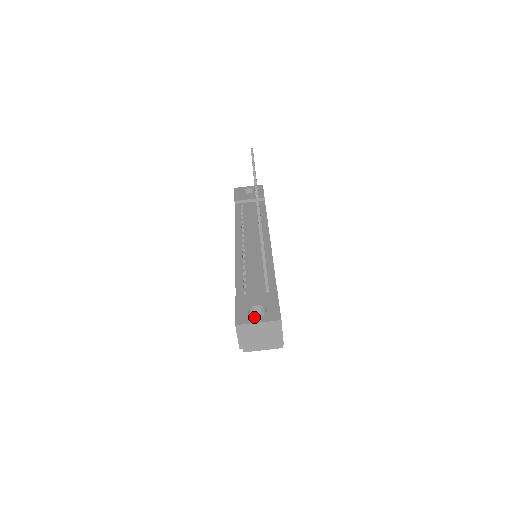
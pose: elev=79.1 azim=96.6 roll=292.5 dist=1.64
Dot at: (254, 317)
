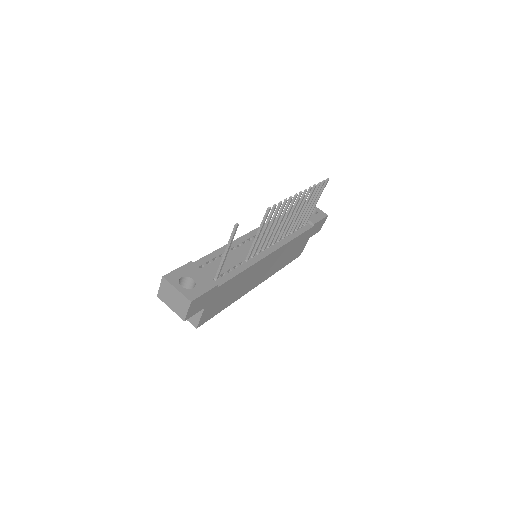
Dot at: occluded
